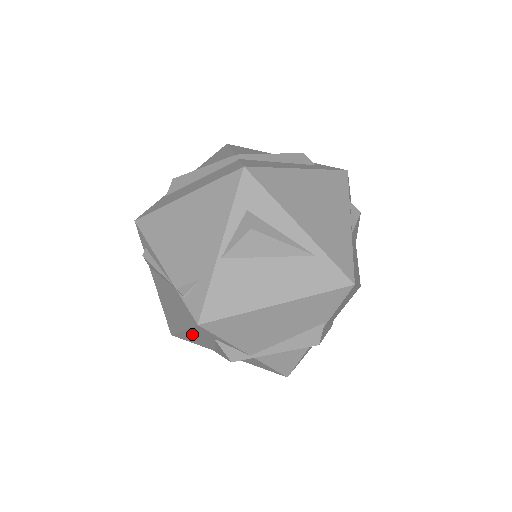
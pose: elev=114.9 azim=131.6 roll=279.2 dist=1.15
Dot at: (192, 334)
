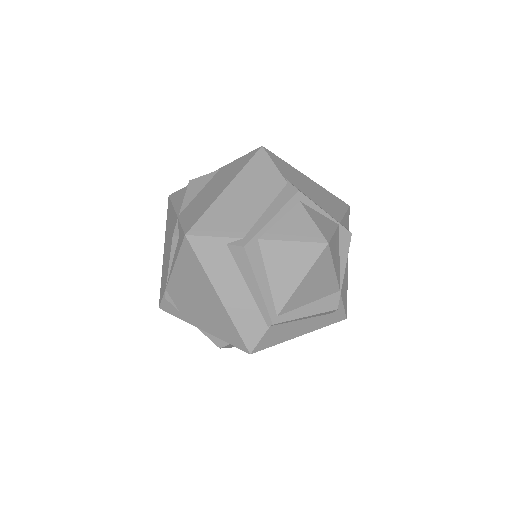
Dot at: occluded
